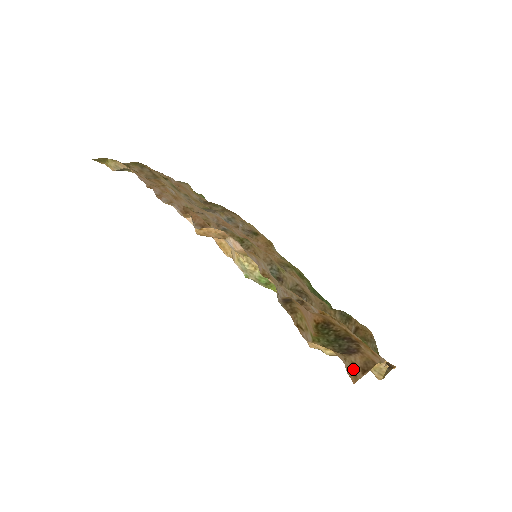
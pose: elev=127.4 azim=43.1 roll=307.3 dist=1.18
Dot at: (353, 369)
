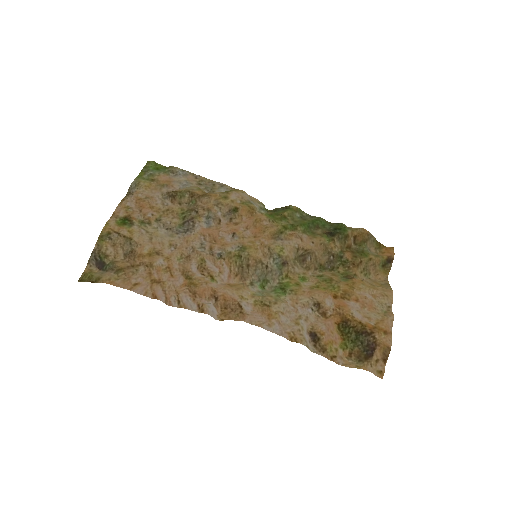
Dot at: (378, 368)
